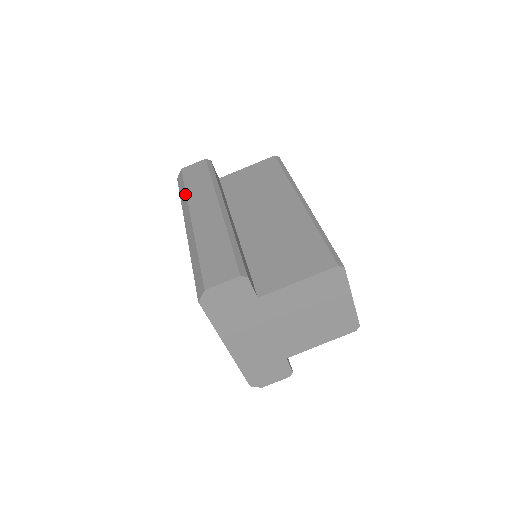
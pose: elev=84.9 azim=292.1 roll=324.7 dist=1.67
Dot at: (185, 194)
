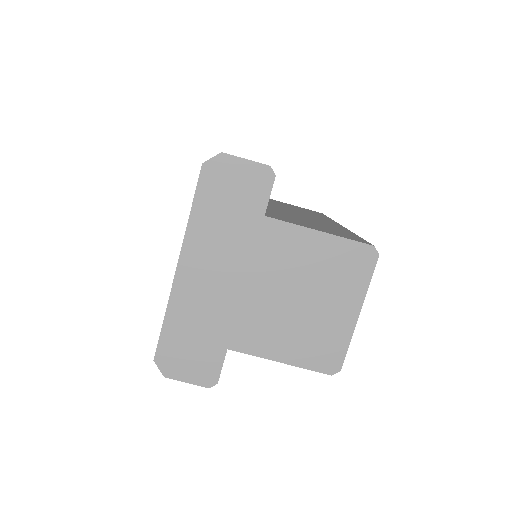
Dot at: occluded
